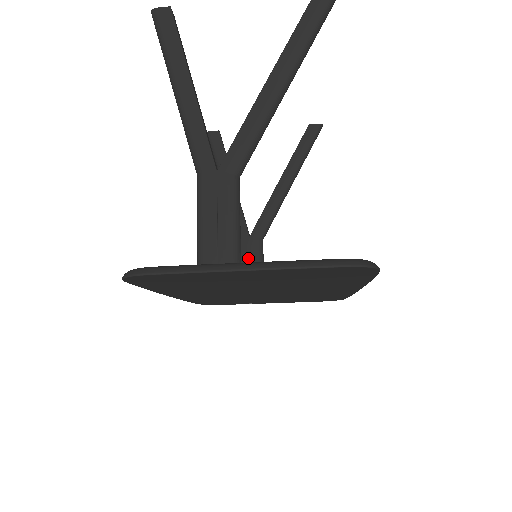
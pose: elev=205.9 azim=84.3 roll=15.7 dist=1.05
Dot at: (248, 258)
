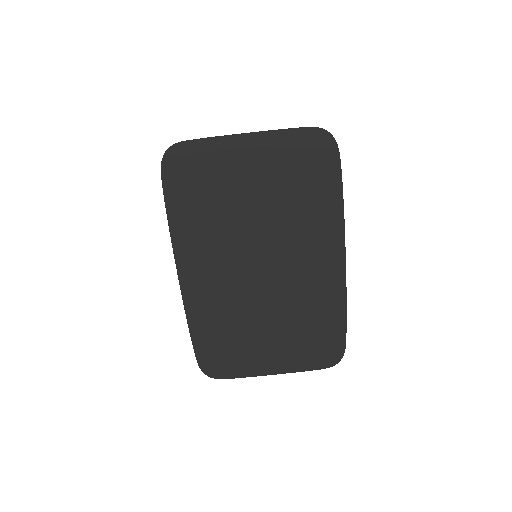
Dot at: occluded
